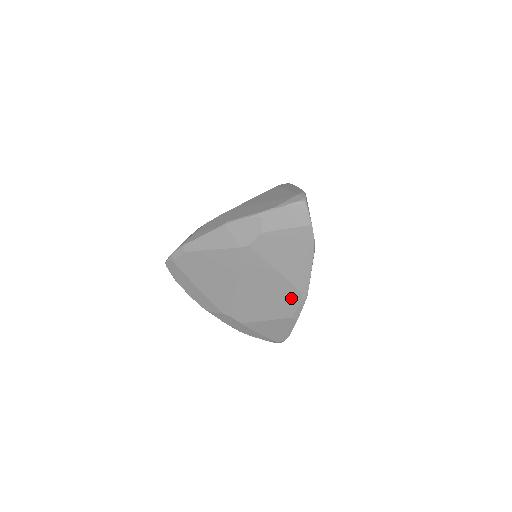
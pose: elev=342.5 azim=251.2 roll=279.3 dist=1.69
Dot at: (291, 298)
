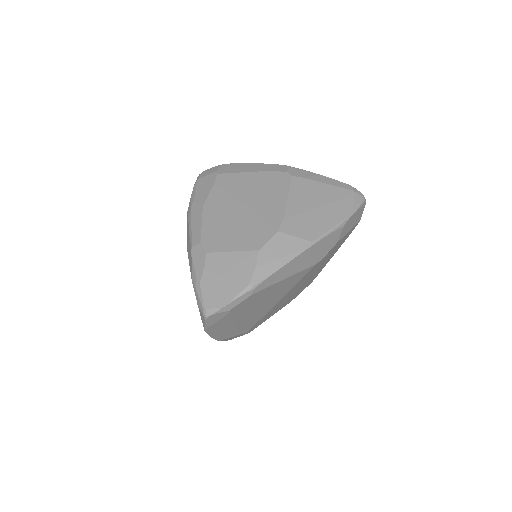
Dot at: occluded
